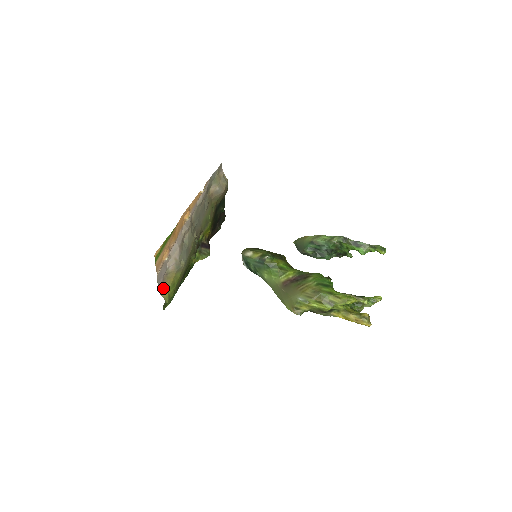
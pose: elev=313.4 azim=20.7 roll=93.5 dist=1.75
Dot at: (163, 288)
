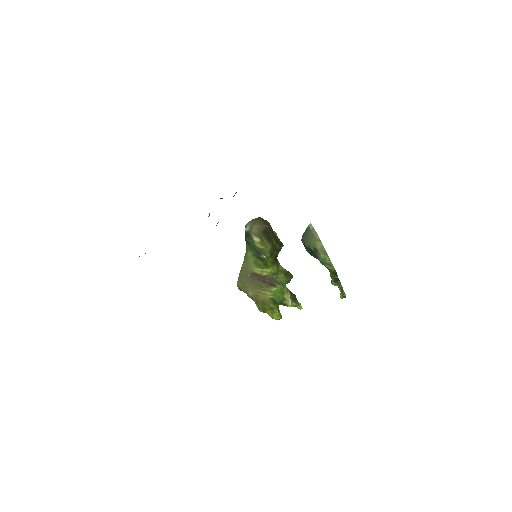
Dot at: occluded
